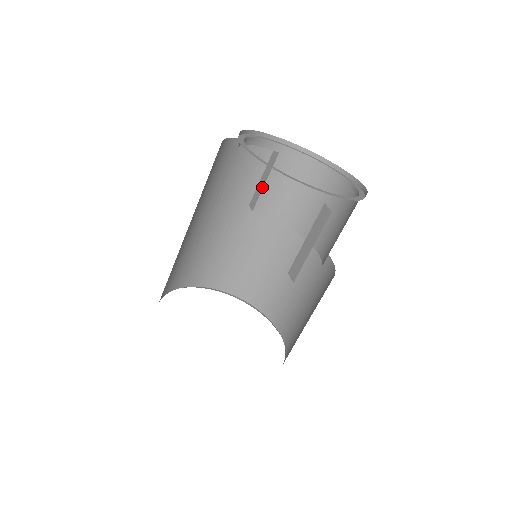
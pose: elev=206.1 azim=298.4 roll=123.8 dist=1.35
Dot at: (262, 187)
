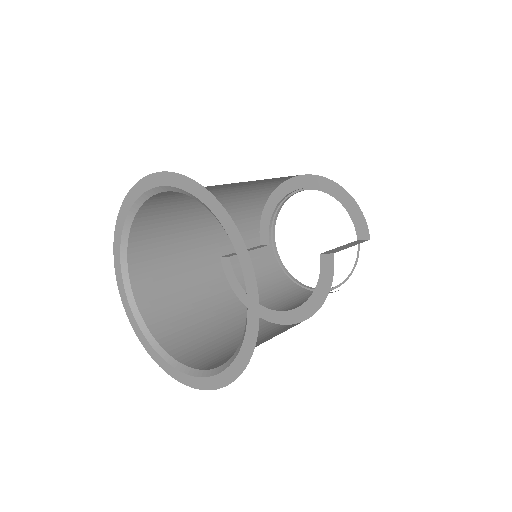
Dot at: occluded
